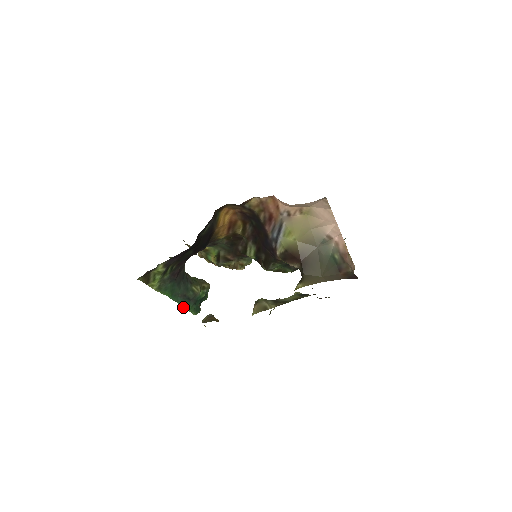
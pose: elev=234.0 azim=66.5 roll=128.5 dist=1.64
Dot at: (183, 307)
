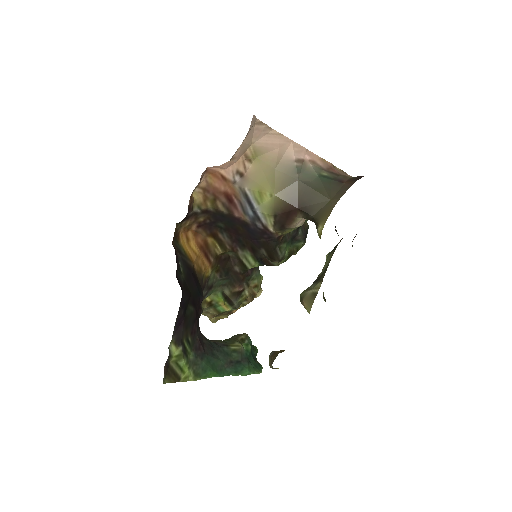
Dot at: occluded
